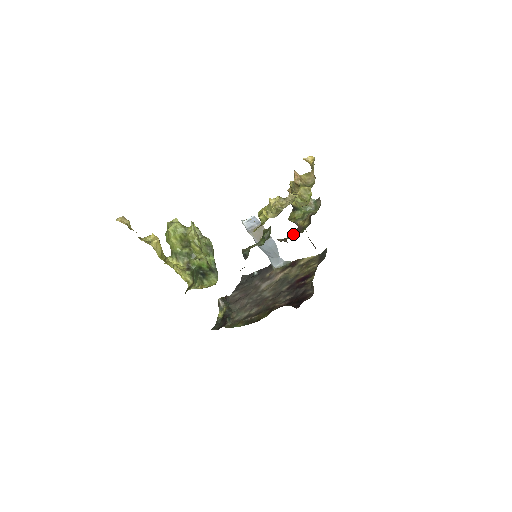
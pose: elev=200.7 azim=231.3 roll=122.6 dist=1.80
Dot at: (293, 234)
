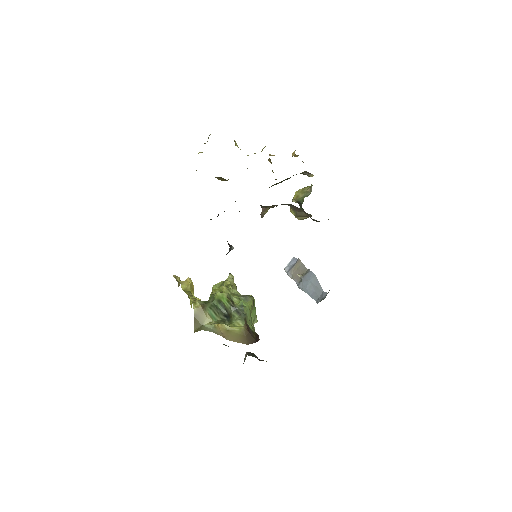
Dot at: occluded
